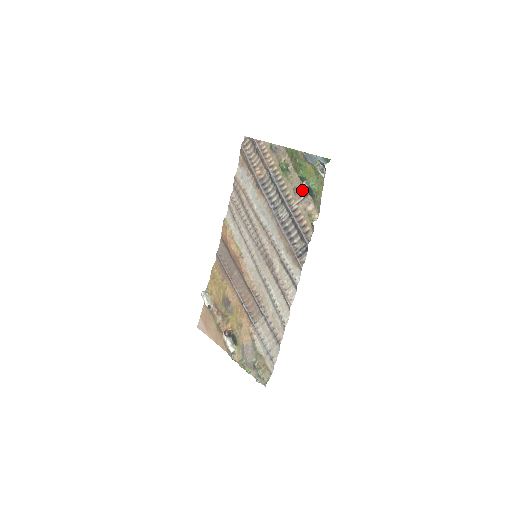
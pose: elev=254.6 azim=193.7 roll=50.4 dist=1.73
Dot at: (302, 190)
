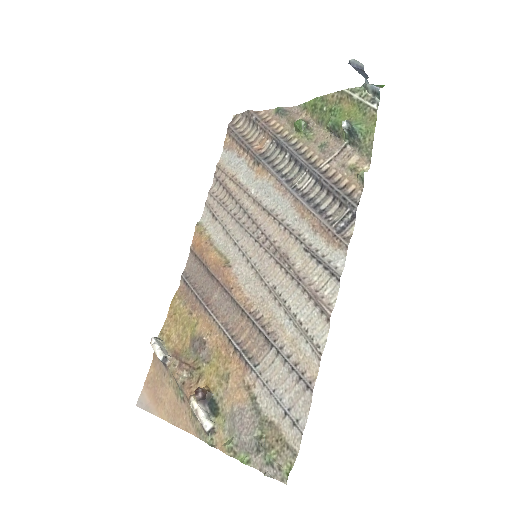
Dot at: (335, 143)
